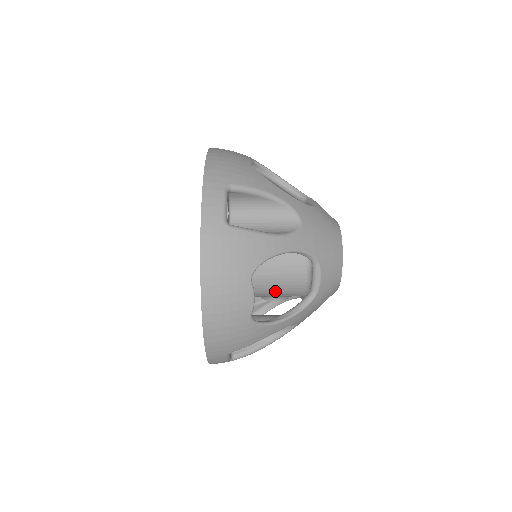
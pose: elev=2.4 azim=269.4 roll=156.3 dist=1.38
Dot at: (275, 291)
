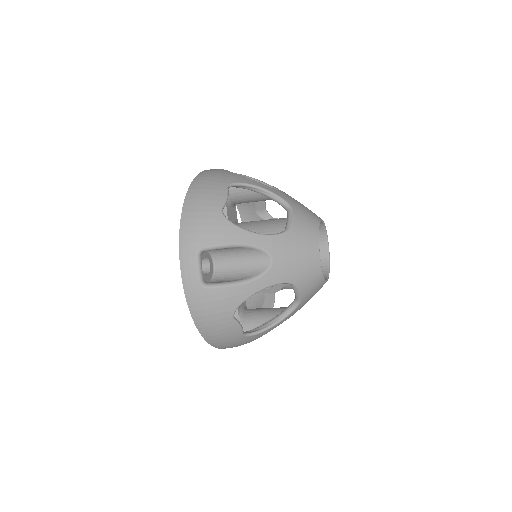
Dot at: occluded
